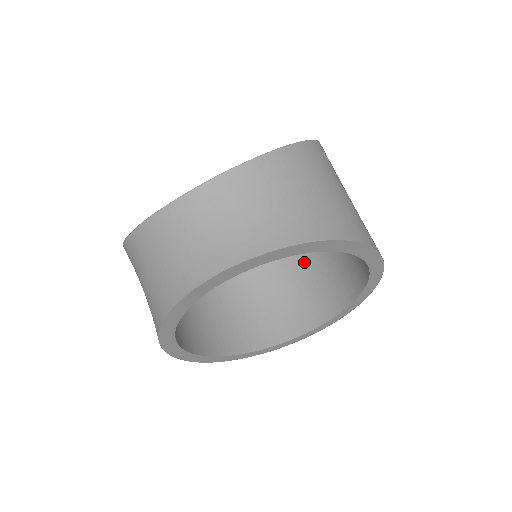
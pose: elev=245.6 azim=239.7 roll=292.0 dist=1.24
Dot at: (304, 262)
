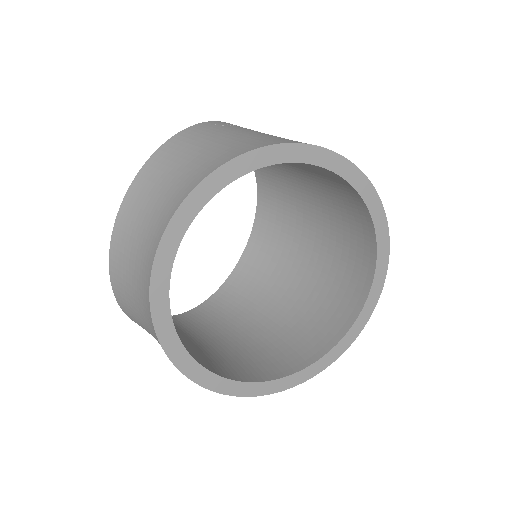
Dot at: (324, 239)
